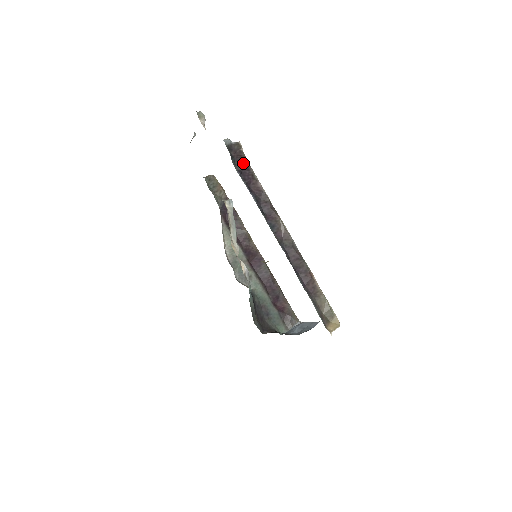
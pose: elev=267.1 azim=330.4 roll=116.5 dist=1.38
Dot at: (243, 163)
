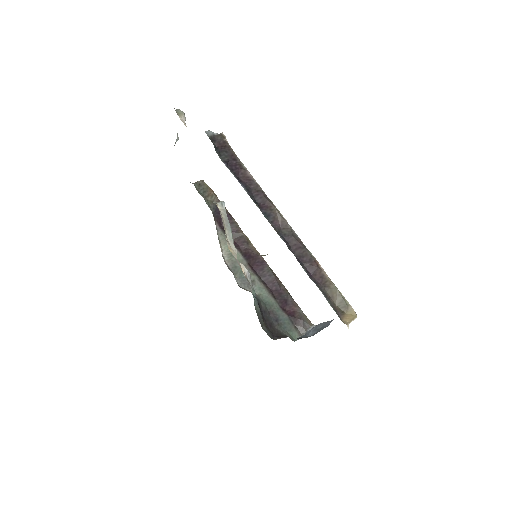
Dot at: (229, 153)
